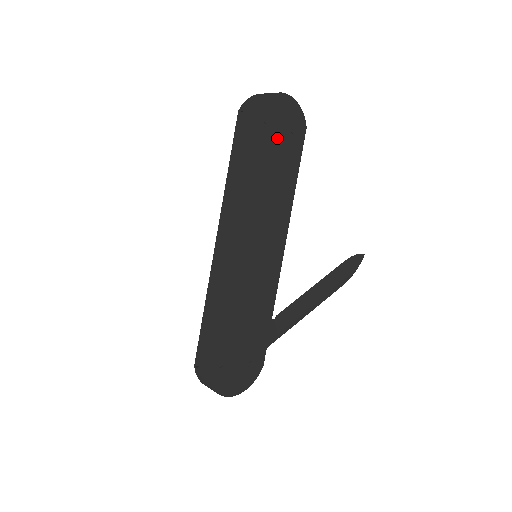
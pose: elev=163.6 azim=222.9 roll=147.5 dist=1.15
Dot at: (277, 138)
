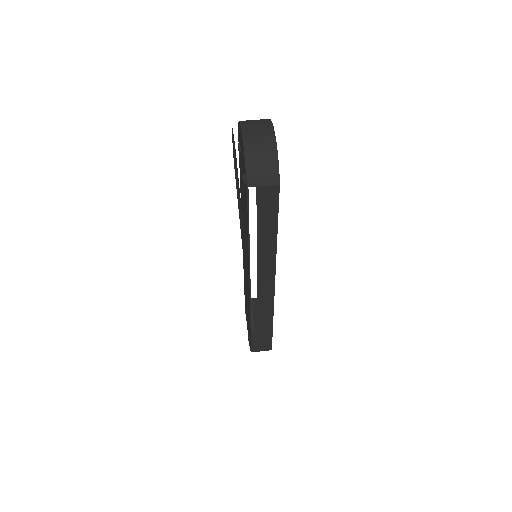
Dot at: occluded
